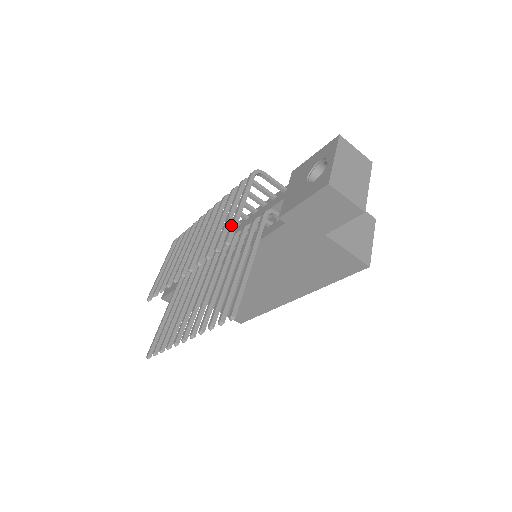
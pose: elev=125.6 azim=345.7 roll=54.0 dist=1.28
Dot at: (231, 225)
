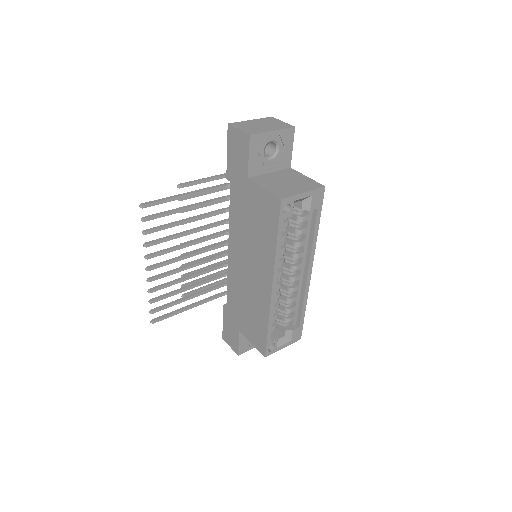
Dot at: (192, 182)
